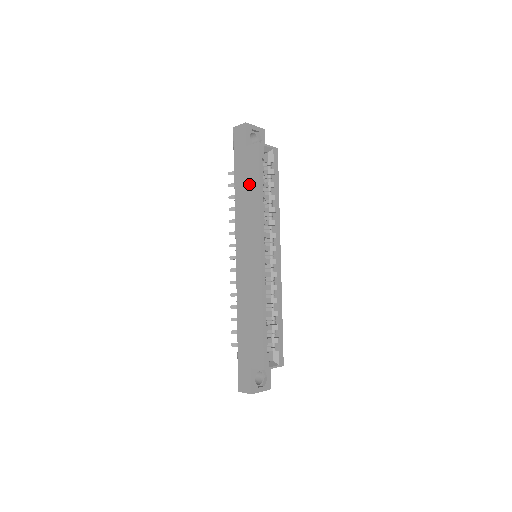
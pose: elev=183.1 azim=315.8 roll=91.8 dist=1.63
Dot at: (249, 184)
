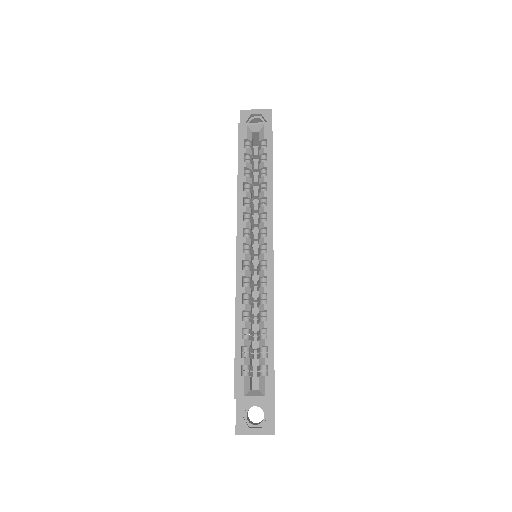
Dot at: occluded
